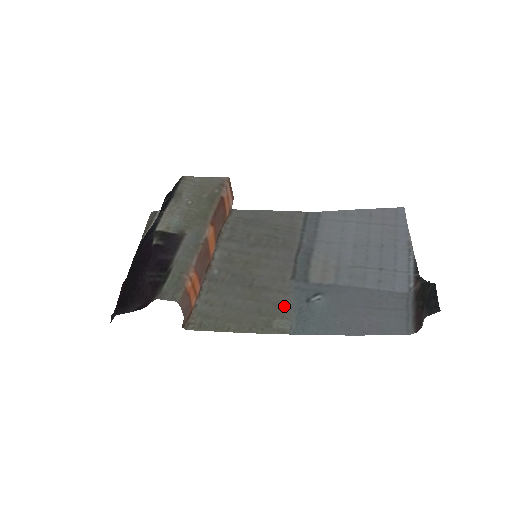
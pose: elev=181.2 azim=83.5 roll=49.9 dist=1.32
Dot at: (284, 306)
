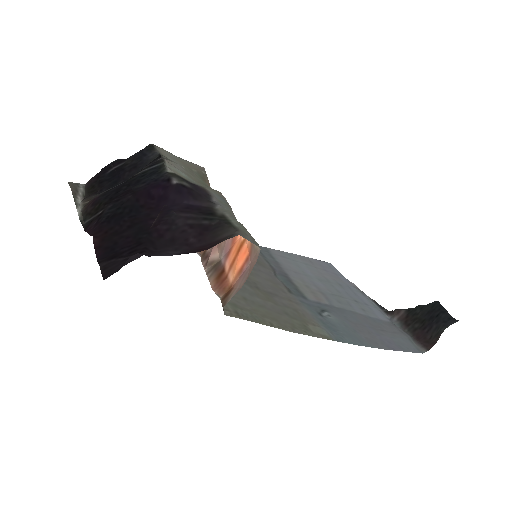
Dot at: (305, 314)
